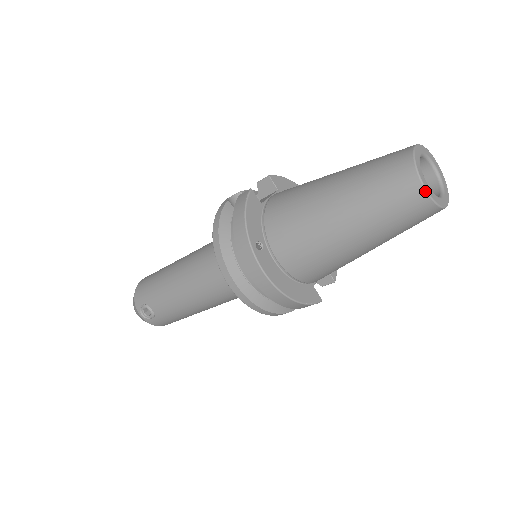
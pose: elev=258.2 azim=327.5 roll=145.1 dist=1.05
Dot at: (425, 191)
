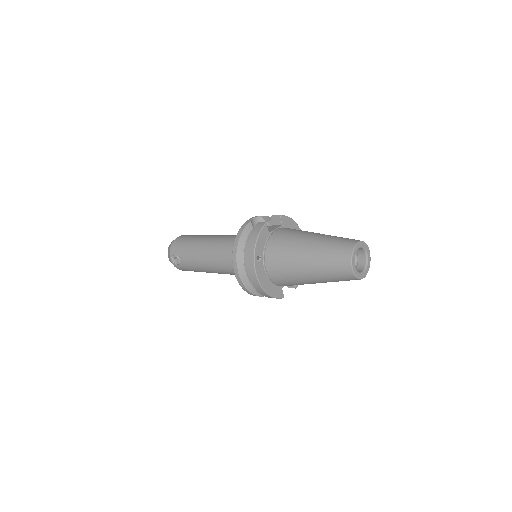
Dot at: (352, 269)
